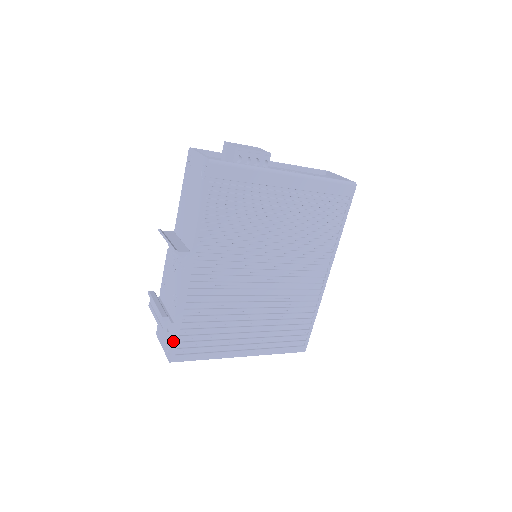
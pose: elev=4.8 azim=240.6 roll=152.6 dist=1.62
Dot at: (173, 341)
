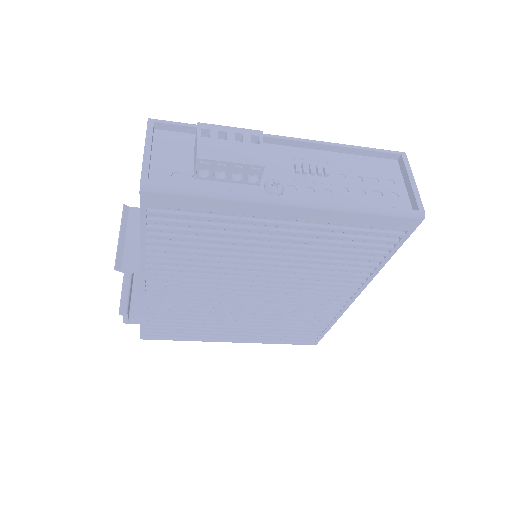
Dot at: occluded
